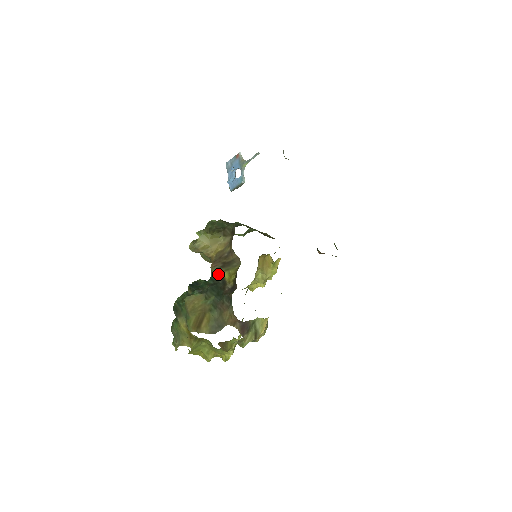
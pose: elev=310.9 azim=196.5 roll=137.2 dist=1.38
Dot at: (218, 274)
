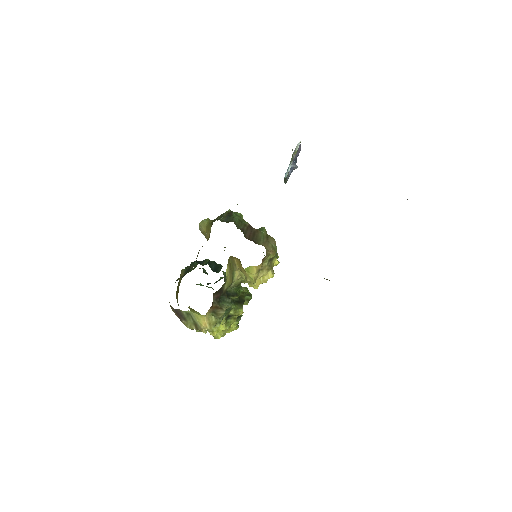
Dot at: occluded
